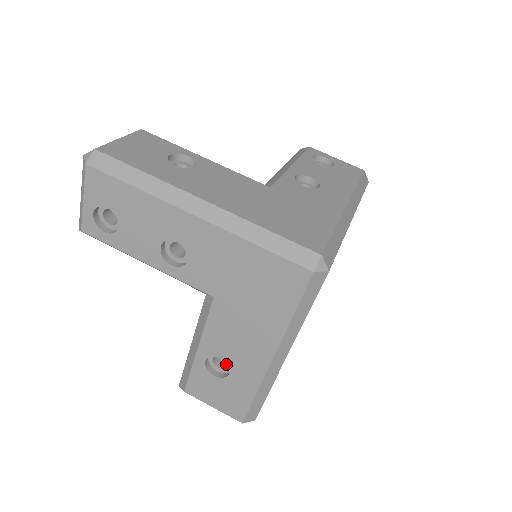
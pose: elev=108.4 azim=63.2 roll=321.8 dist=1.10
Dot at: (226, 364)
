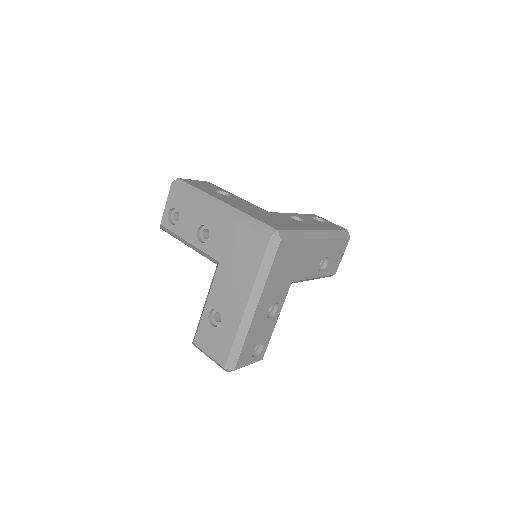
Dot at: occluded
